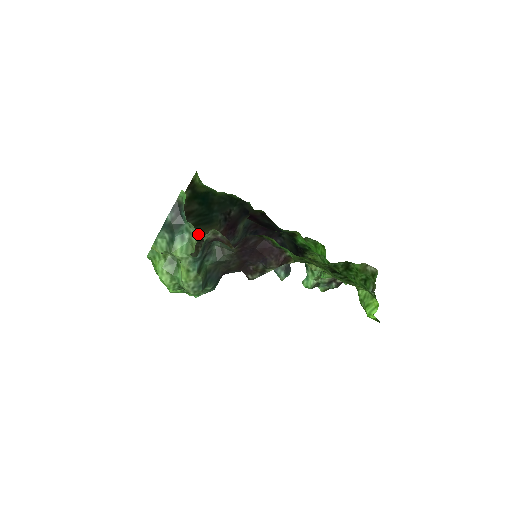
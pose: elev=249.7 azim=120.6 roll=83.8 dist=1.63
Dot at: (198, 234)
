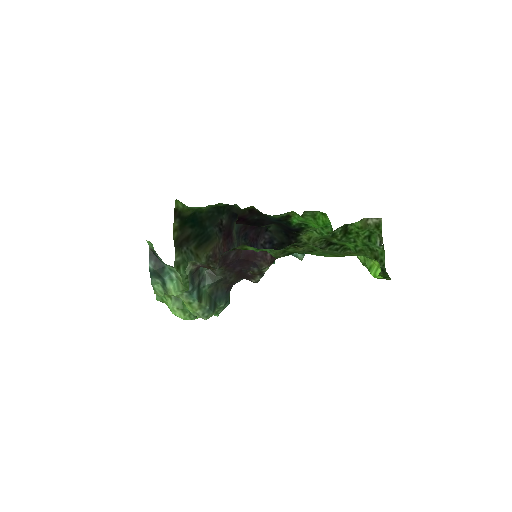
Dot at: (204, 252)
